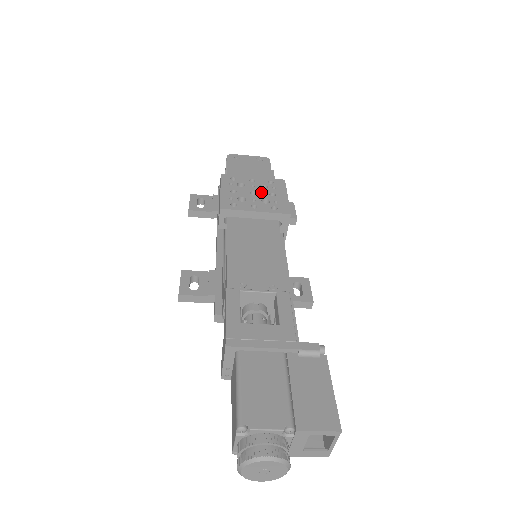
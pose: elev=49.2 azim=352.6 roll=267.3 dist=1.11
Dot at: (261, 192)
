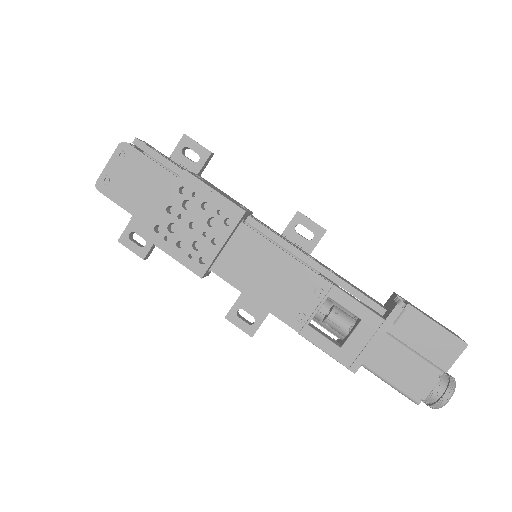
Dot at: (195, 216)
